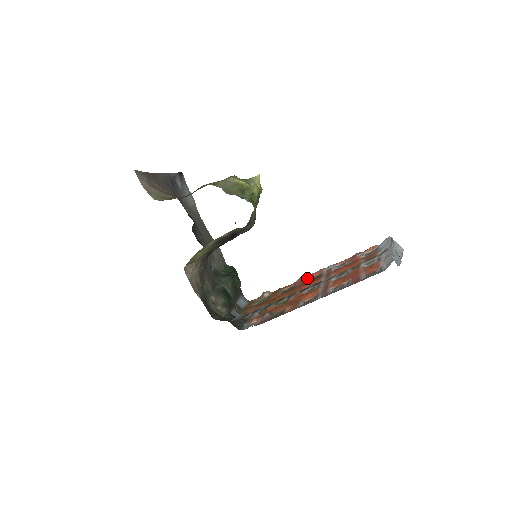
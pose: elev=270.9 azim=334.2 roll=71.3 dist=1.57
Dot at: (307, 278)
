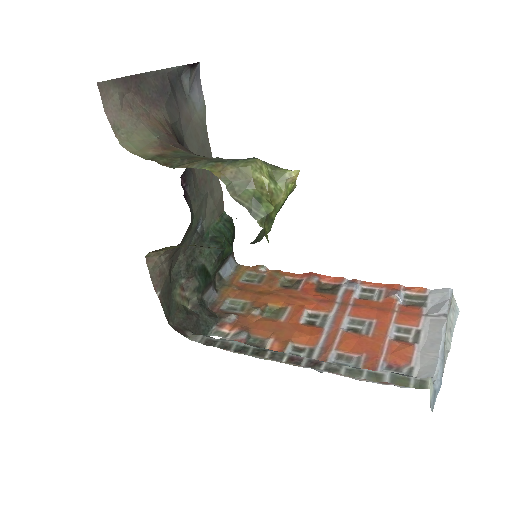
Dot at: (318, 282)
